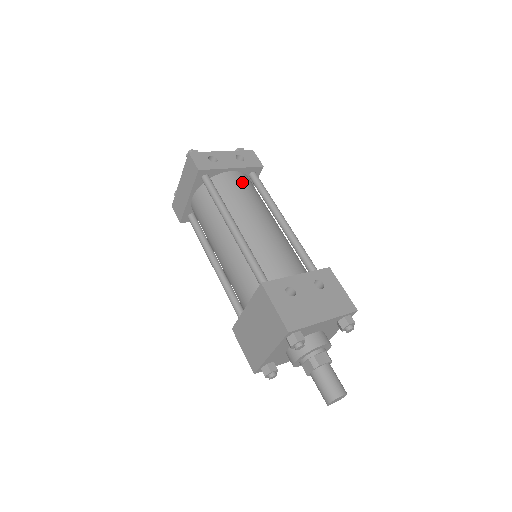
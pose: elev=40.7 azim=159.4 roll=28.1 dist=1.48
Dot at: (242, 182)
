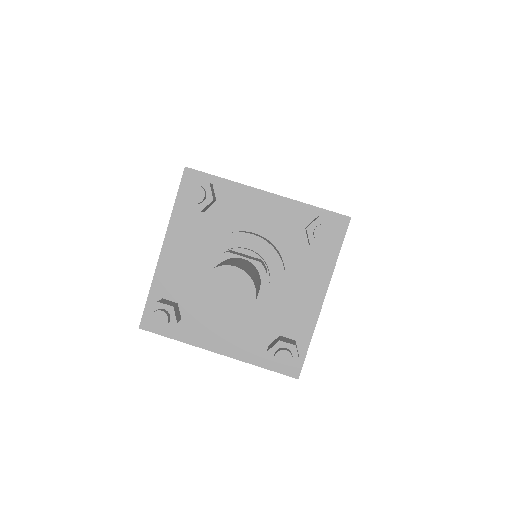
Dot at: occluded
